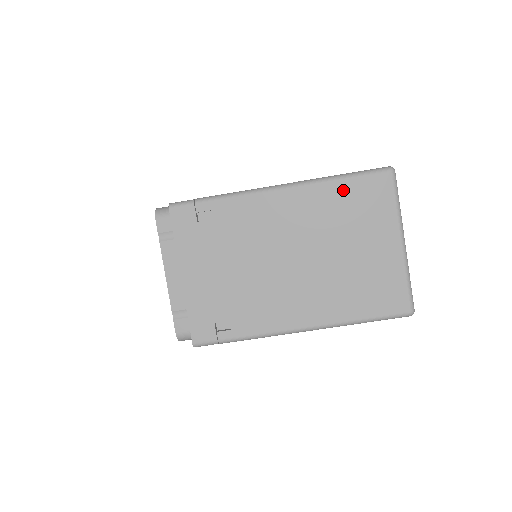
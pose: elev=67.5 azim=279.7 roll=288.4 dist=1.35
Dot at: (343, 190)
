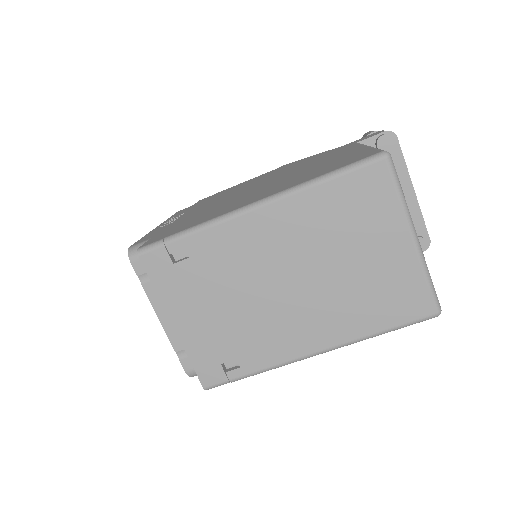
Dot at: (331, 193)
